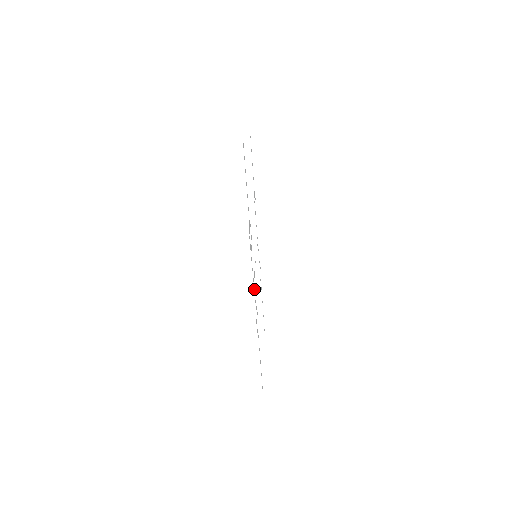
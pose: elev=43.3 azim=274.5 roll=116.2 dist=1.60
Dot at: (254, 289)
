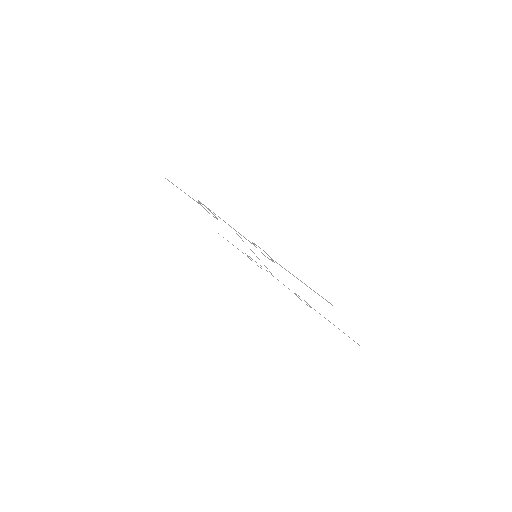
Dot at: occluded
